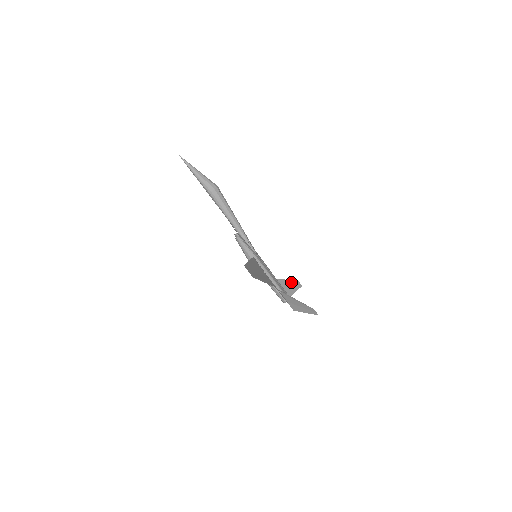
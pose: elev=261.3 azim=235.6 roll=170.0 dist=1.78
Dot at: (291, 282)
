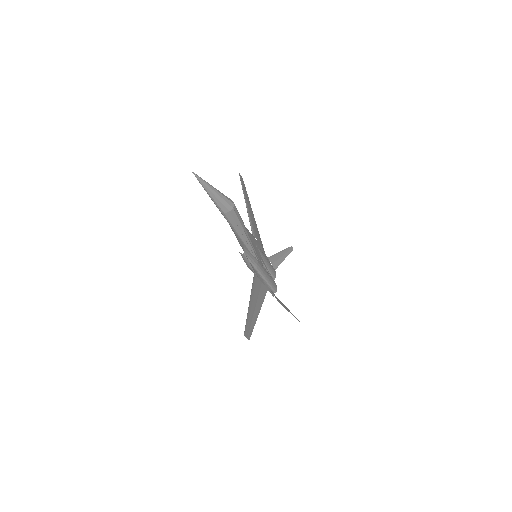
Dot at: (283, 251)
